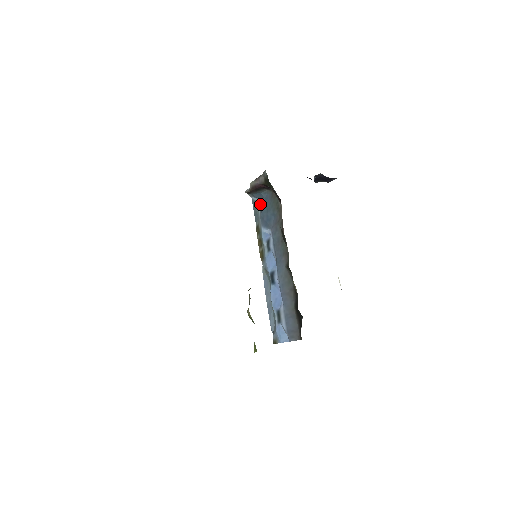
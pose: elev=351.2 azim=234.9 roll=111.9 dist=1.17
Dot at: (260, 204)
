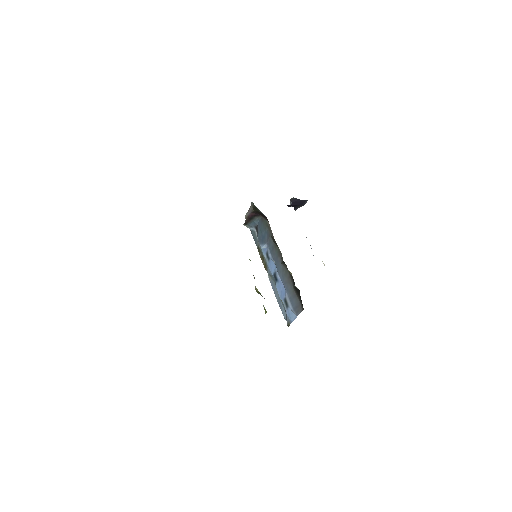
Dot at: (256, 231)
